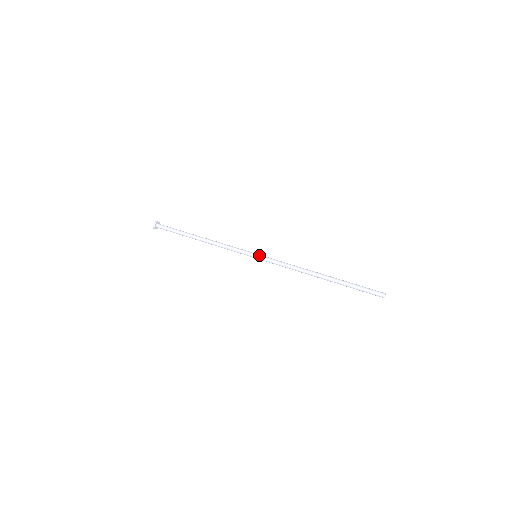
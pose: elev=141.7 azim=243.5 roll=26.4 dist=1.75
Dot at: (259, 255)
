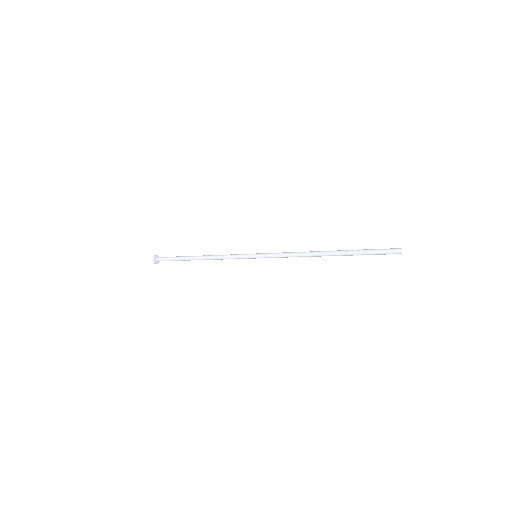
Dot at: (260, 253)
